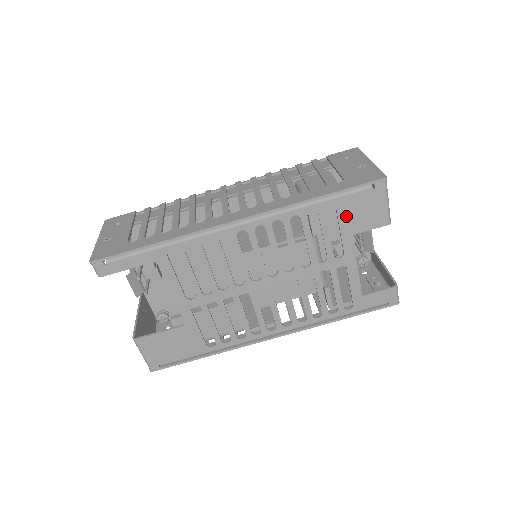
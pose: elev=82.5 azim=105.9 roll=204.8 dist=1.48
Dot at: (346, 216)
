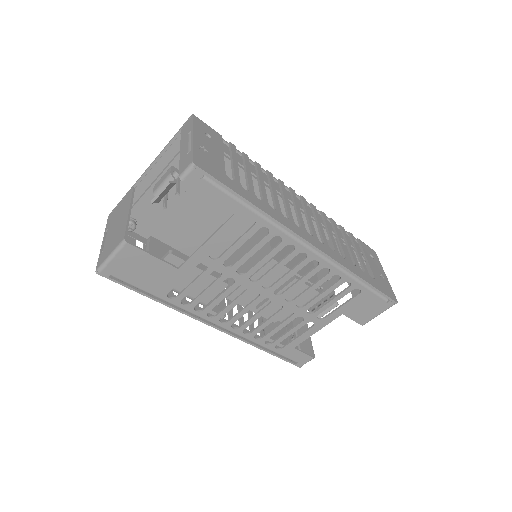
Dot at: (356, 302)
